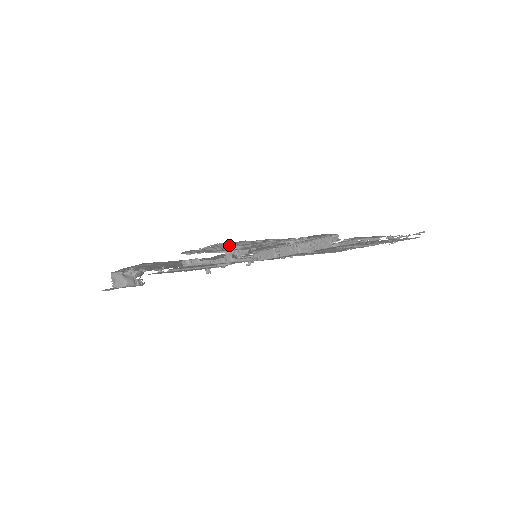
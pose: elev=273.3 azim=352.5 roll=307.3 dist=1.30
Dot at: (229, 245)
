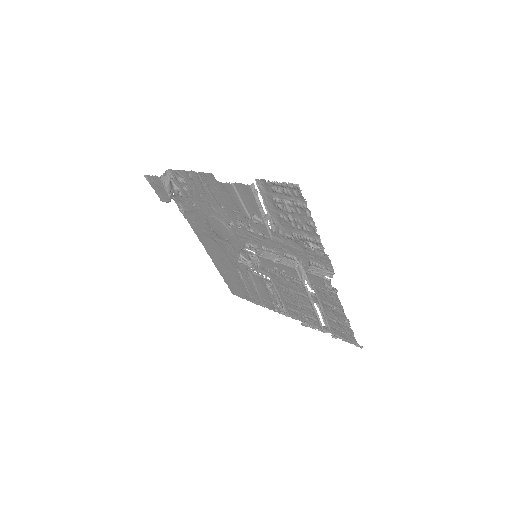
Dot at: (290, 199)
